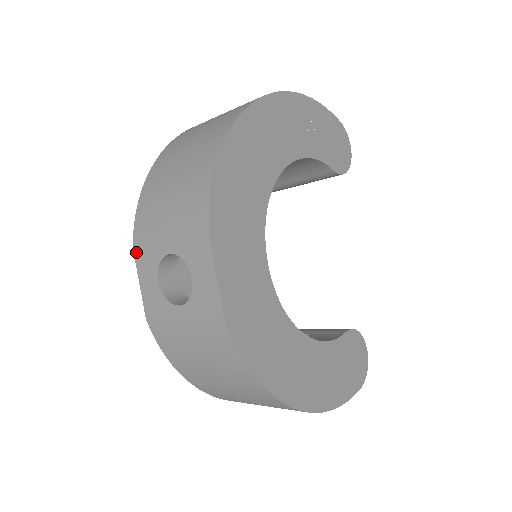
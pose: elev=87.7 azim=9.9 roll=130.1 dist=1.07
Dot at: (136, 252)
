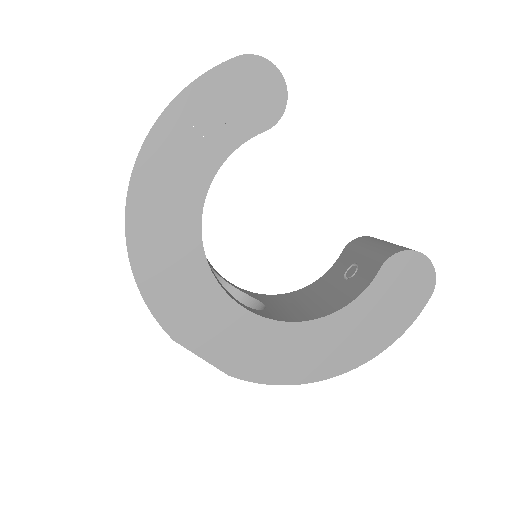
Dot at: occluded
